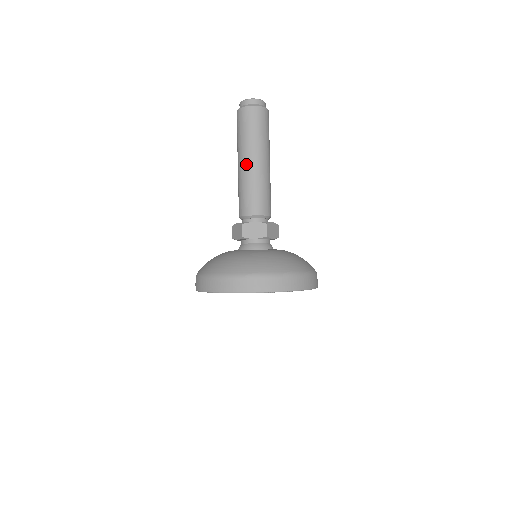
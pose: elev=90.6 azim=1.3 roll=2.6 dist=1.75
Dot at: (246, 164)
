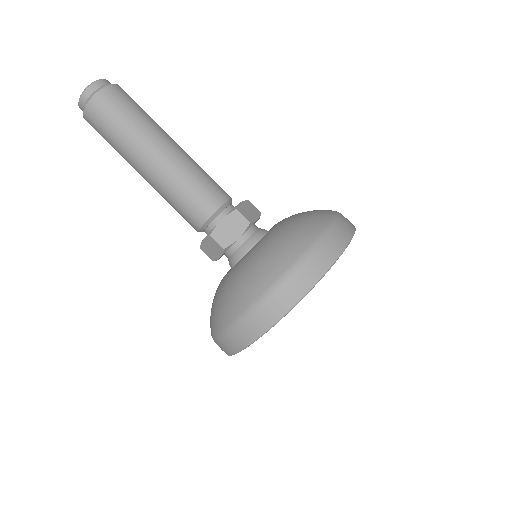
Dot at: (150, 166)
